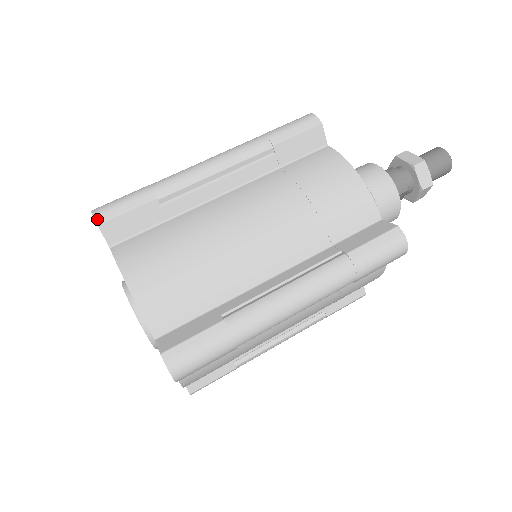
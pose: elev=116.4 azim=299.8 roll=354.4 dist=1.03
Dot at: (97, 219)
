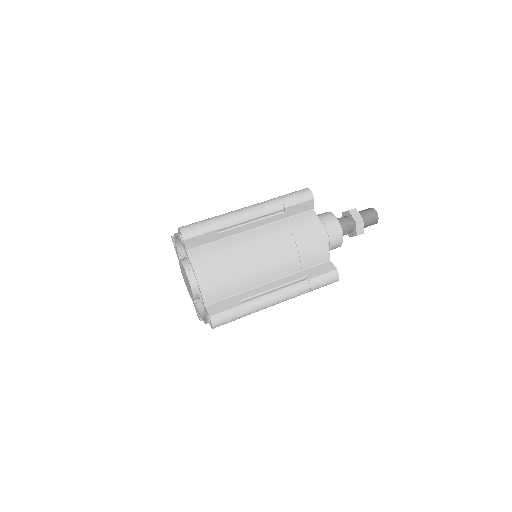
Dot at: (184, 237)
